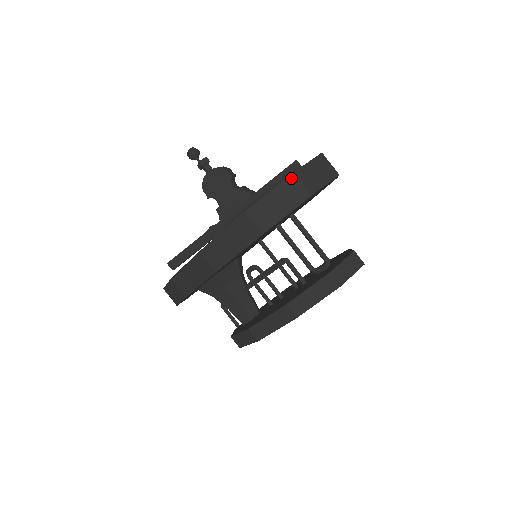
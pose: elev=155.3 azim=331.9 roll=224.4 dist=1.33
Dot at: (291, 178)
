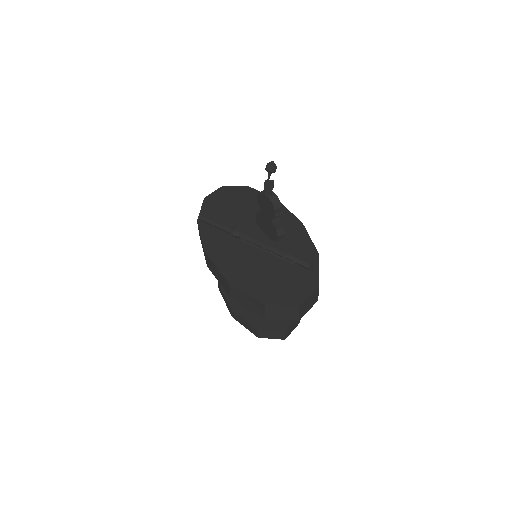
Dot at: (261, 304)
